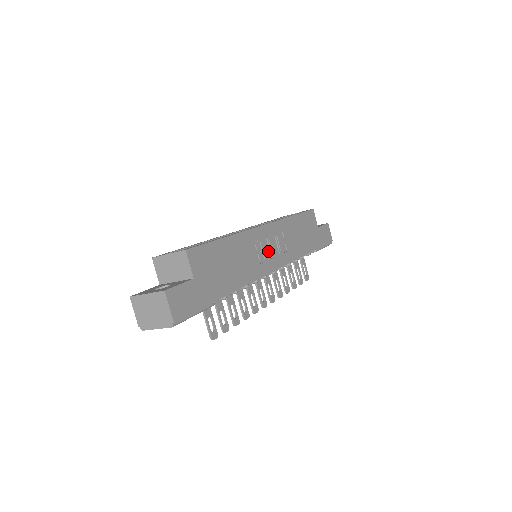
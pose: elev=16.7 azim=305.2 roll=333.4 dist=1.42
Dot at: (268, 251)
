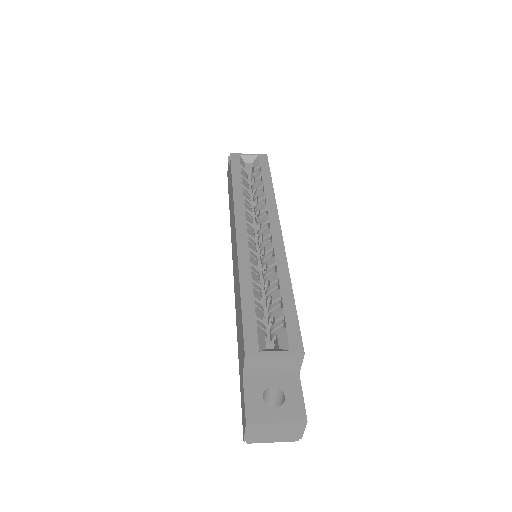
Dot at: occluded
